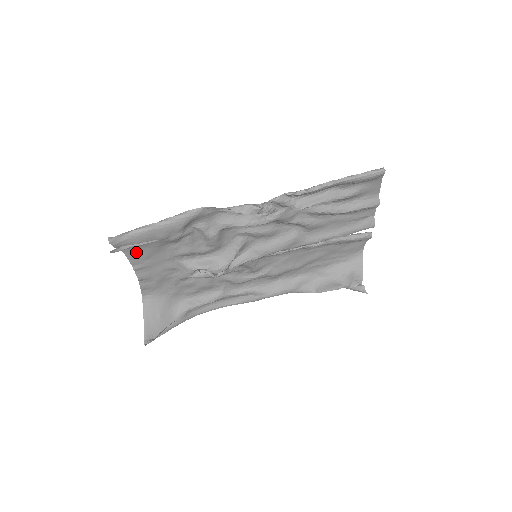
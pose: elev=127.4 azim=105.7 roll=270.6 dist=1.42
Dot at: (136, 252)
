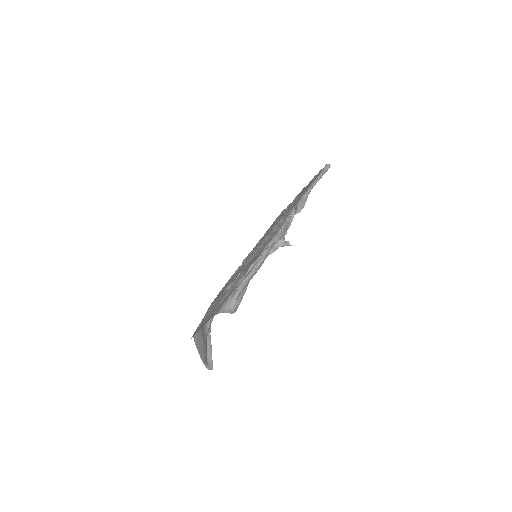
Dot at: occluded
